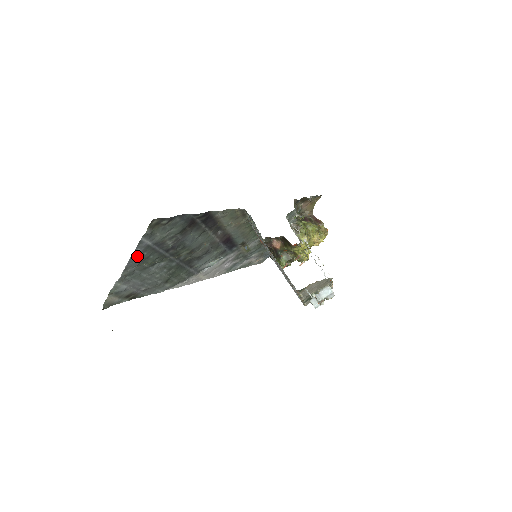
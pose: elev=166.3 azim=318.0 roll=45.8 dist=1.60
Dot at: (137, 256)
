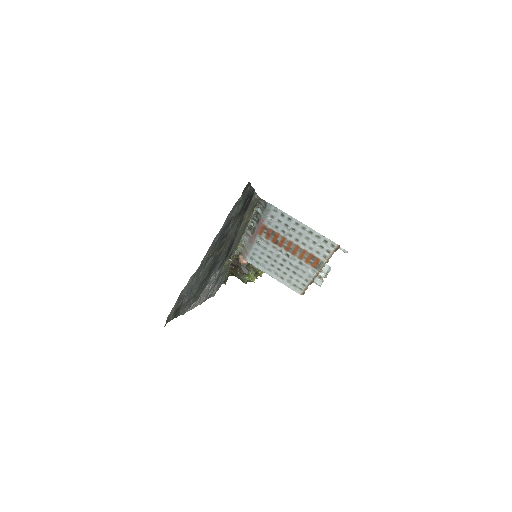
Dot at: (218, 235)
